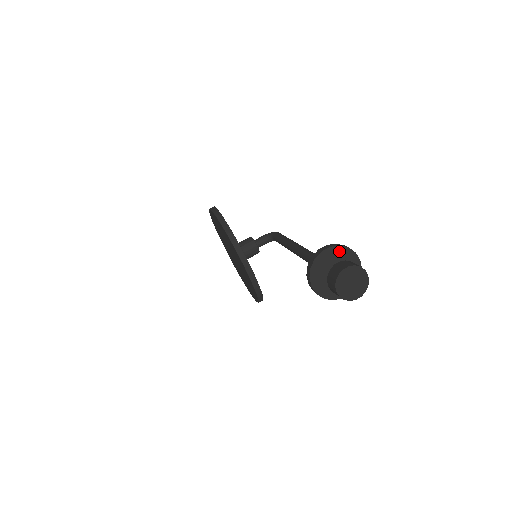
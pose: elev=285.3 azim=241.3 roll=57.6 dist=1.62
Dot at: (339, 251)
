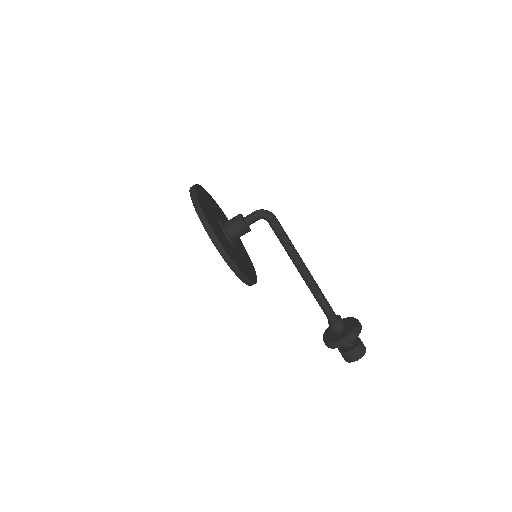
Dot at: (354, 337)
